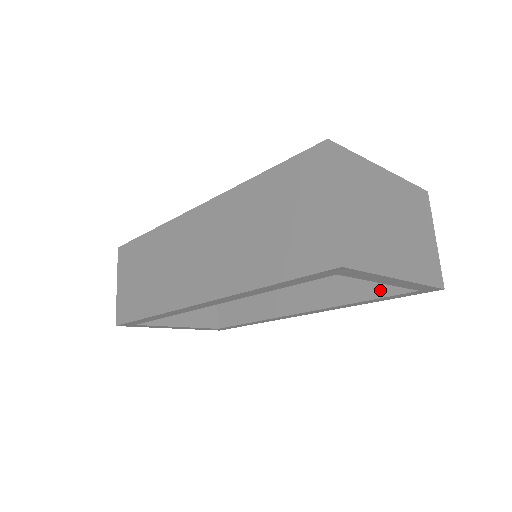
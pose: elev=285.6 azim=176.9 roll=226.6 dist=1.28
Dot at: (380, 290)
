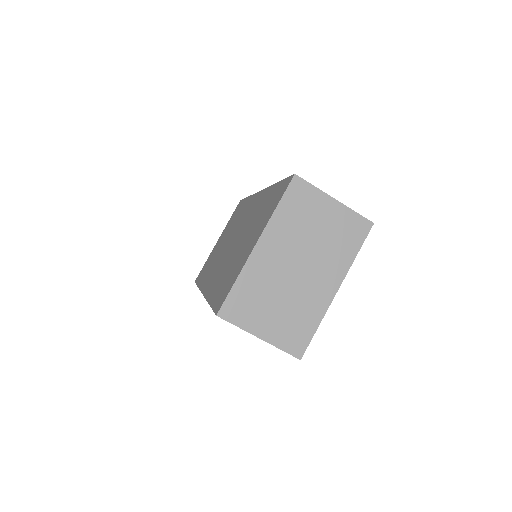
Dot at: occluded
